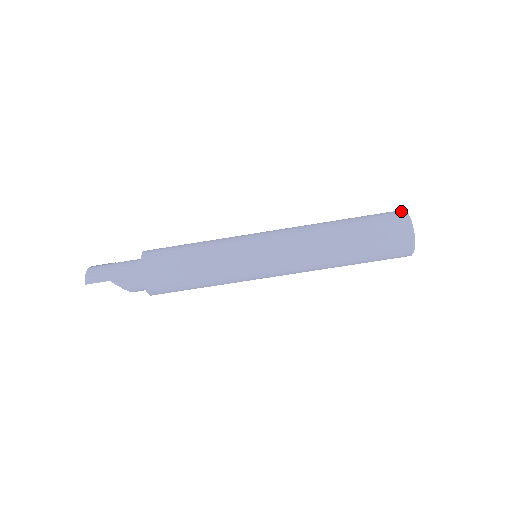
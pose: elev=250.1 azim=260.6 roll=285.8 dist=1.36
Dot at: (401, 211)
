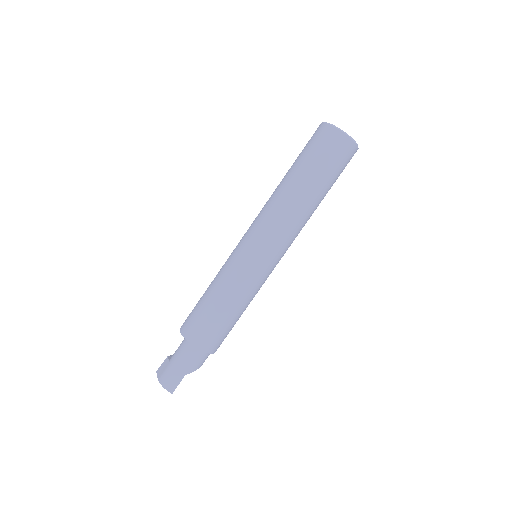
Dot at: (325, 127)
